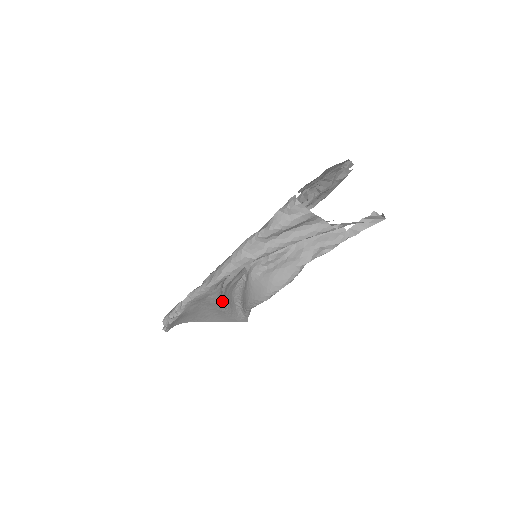
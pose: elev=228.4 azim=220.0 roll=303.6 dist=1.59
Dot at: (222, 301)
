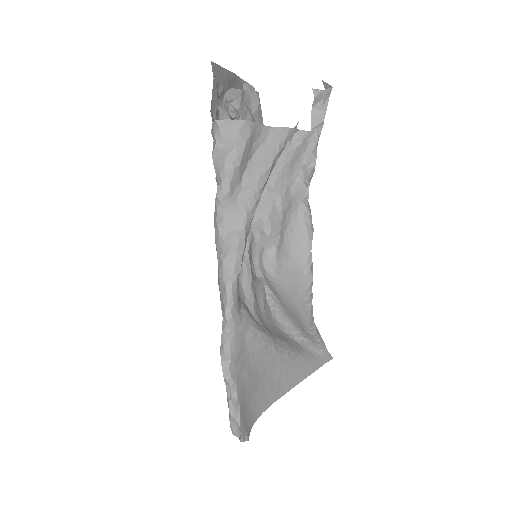
Dot at: (271, 338)
